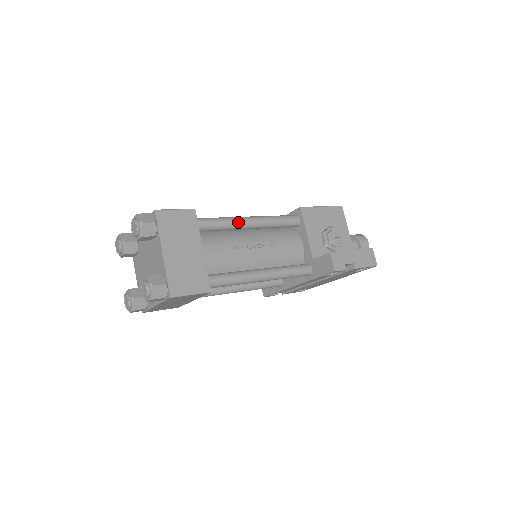
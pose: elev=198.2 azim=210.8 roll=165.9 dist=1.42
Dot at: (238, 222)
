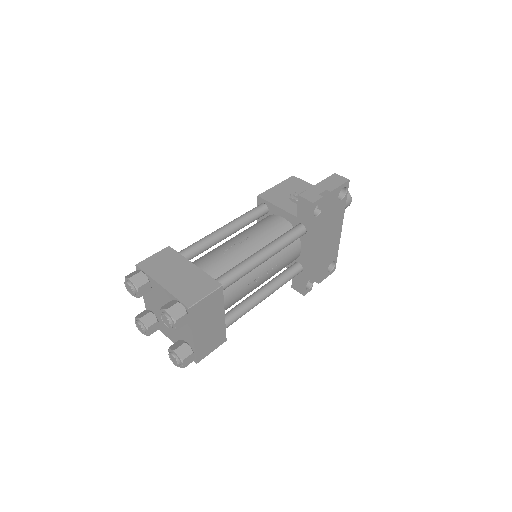
Dot at: (213, 235)
